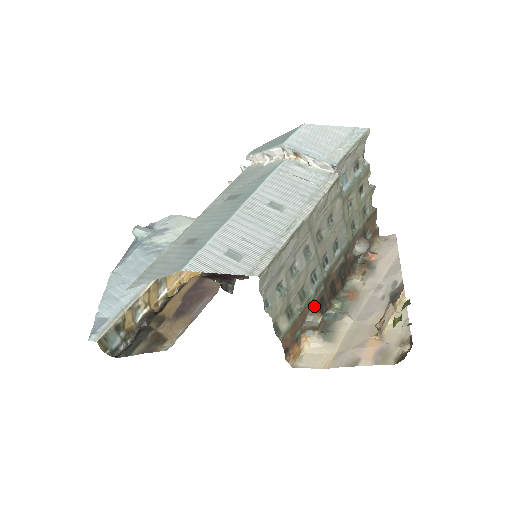
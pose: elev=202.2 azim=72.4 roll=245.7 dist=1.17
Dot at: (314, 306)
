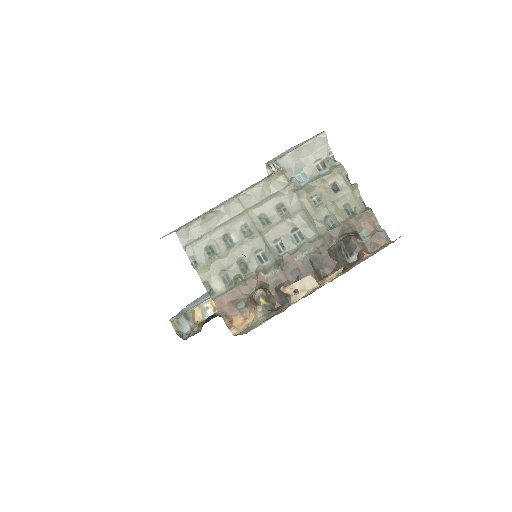
Dot at: (264, 284)
